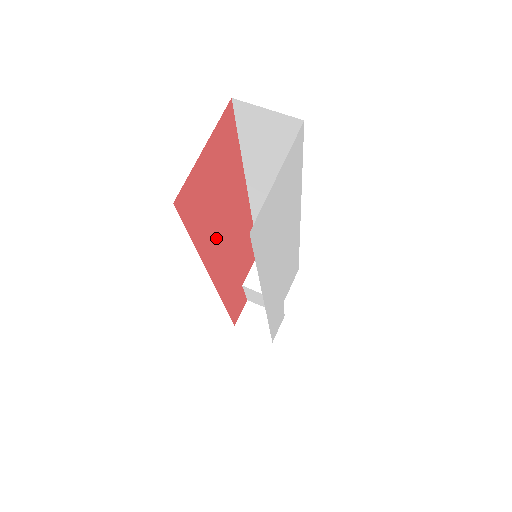
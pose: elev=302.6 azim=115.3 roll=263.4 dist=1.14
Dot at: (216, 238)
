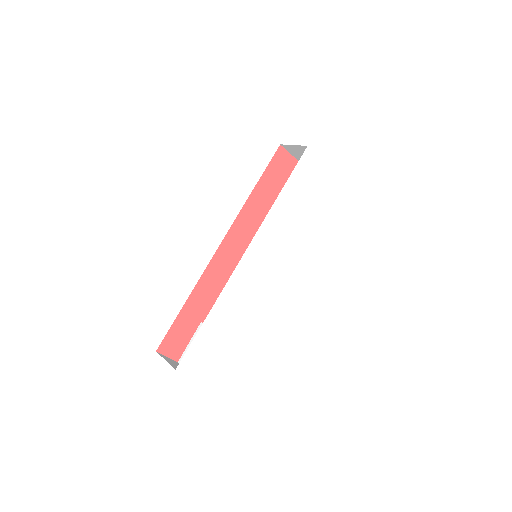
Dot at: (254, 217)
